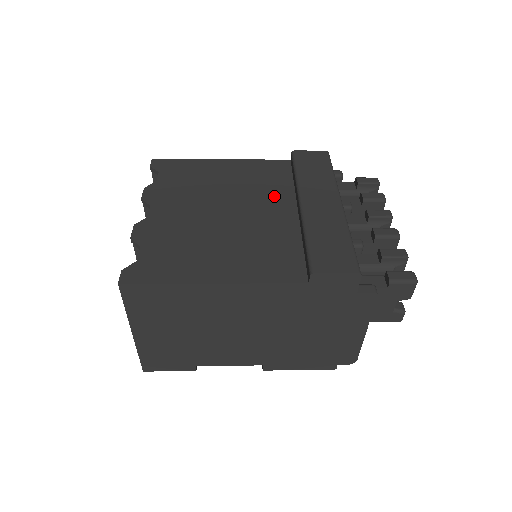
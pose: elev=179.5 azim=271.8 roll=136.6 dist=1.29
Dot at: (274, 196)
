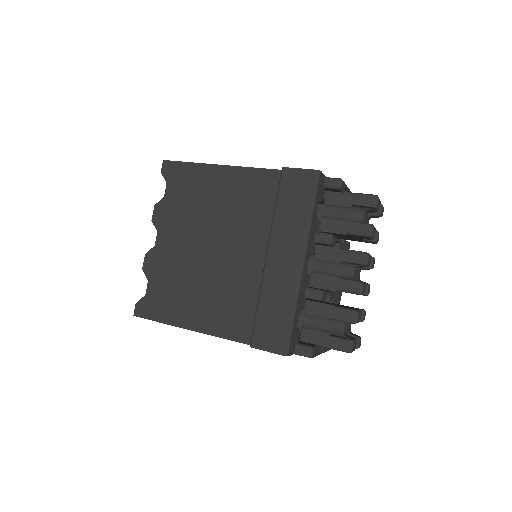
Dot at: (254, 231)
